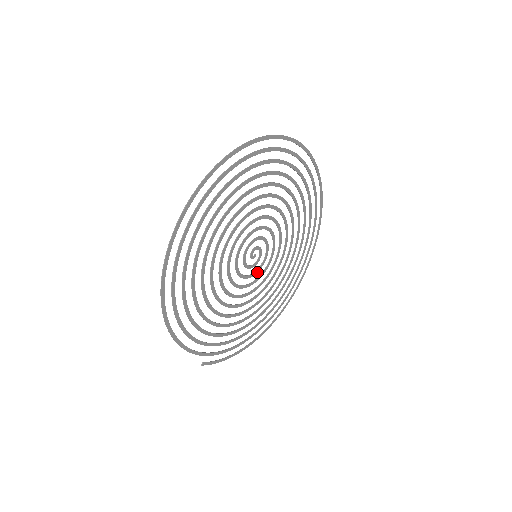
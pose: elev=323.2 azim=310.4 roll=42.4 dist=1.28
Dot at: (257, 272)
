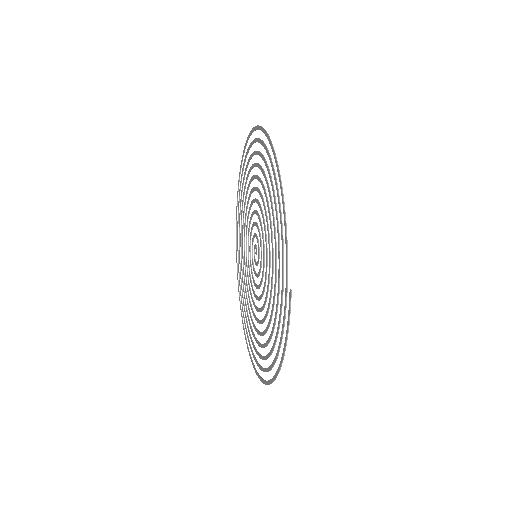
Dot at: occluded
